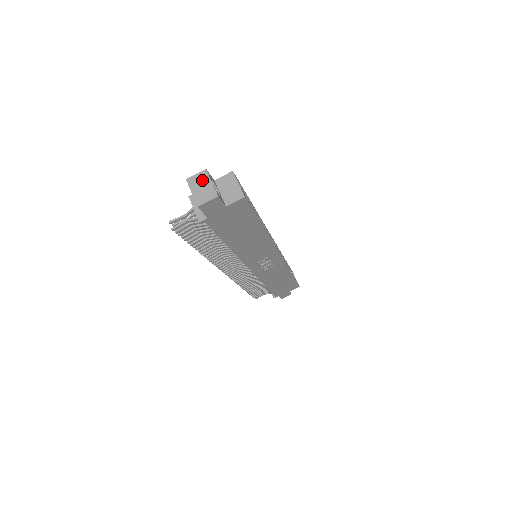
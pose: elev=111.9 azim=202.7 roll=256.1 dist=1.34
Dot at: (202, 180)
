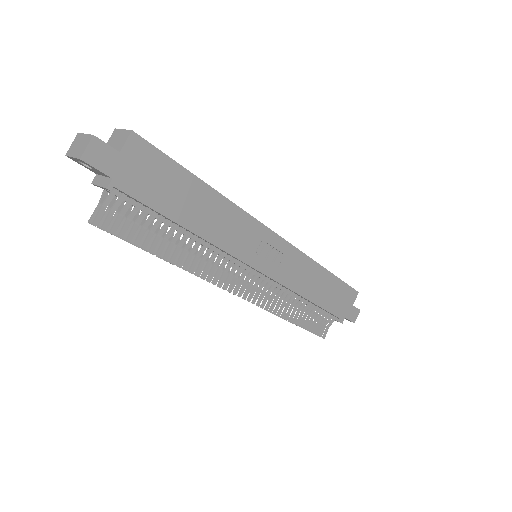
Dot at: (77, 141)
